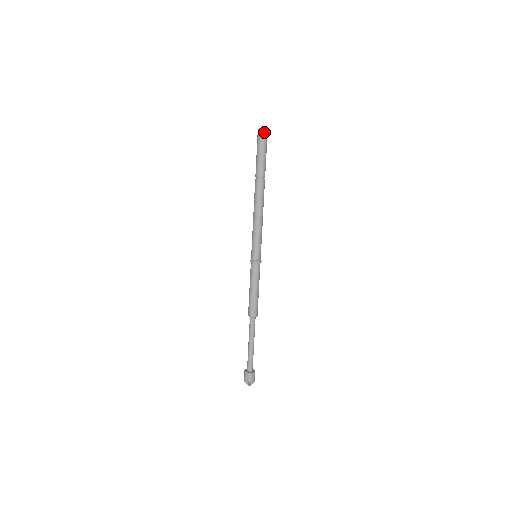
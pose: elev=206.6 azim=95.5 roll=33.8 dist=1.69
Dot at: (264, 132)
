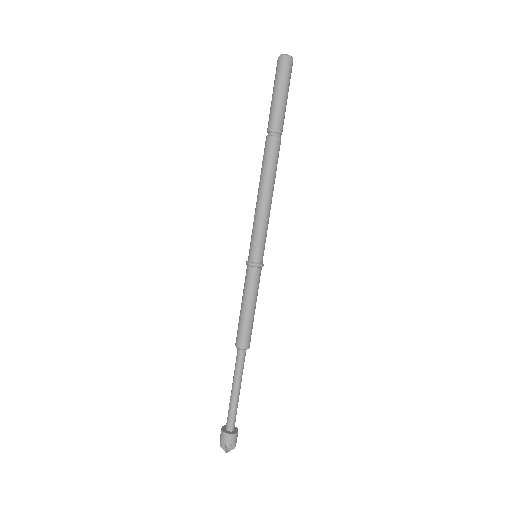
Dot at: (288, 61)
